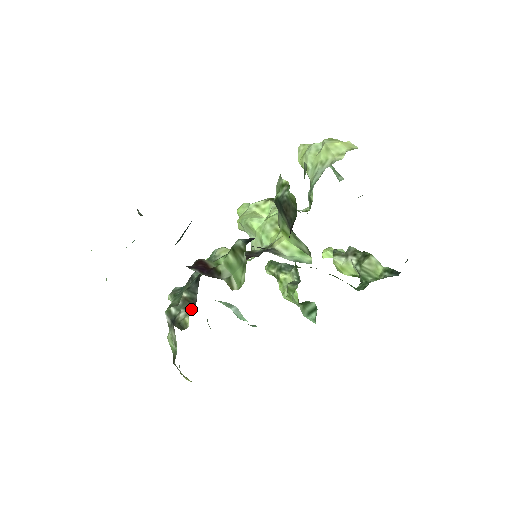
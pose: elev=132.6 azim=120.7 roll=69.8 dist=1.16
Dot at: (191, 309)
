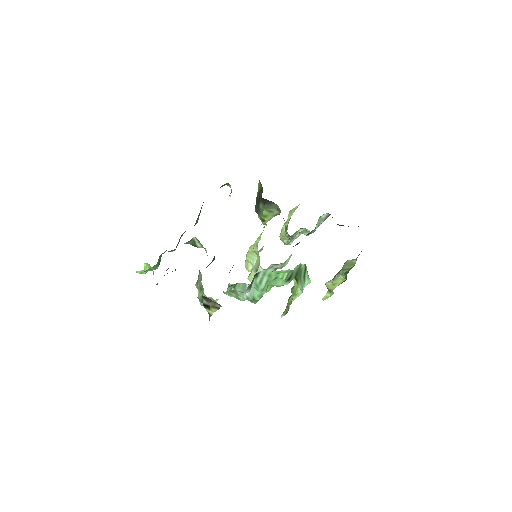
Dot at: occluded
